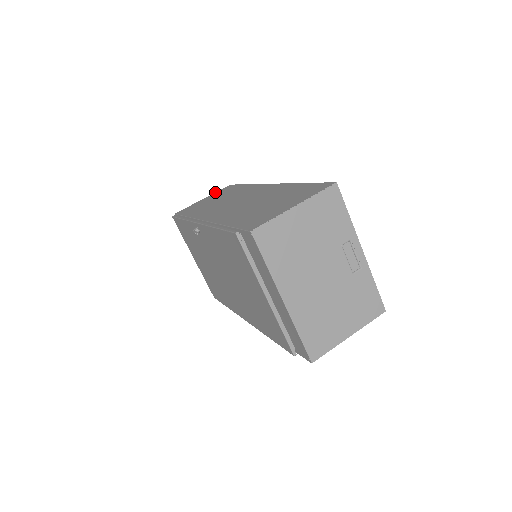
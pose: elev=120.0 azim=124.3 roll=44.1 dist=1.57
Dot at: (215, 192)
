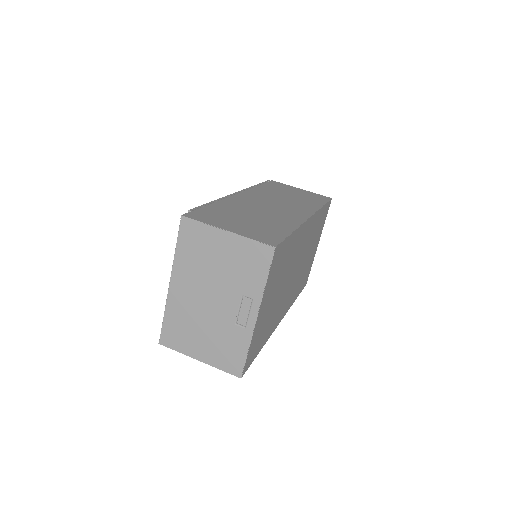
Dot at: occluded
